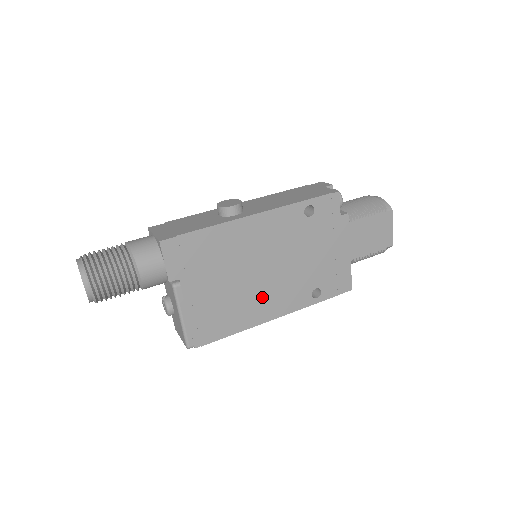
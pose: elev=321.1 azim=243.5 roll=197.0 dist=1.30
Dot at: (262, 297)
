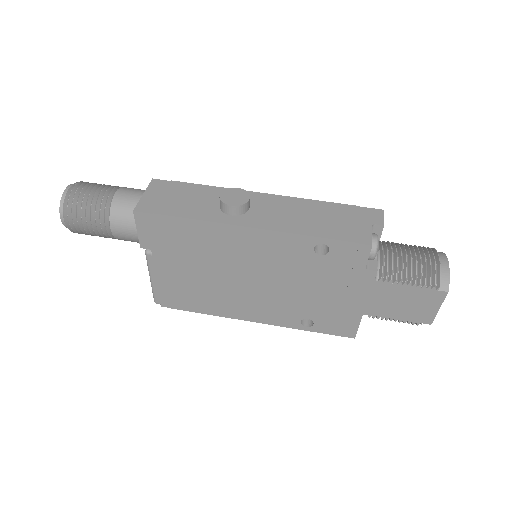
Dot at: (240, 299)
